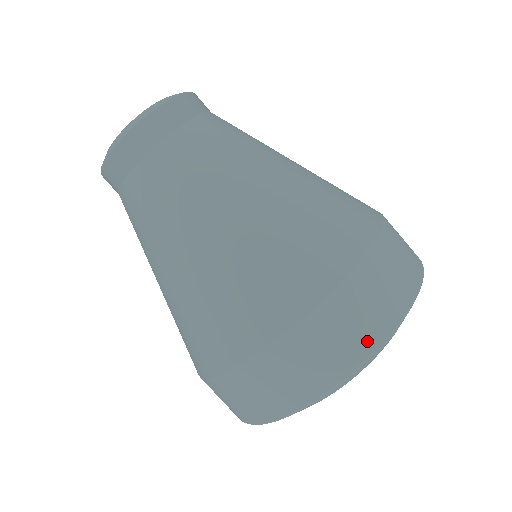
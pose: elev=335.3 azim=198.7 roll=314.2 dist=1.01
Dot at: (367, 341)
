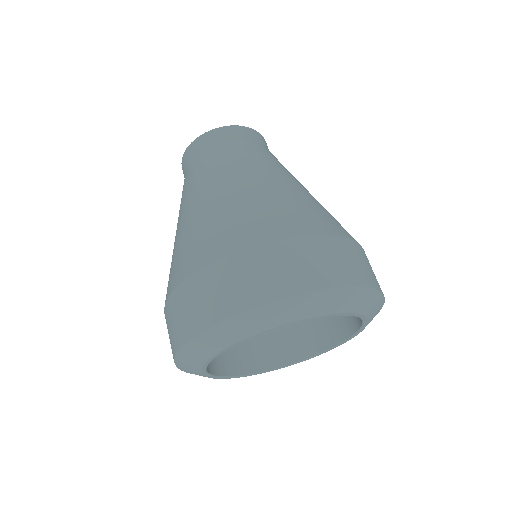
Dot at: (254, 296)
